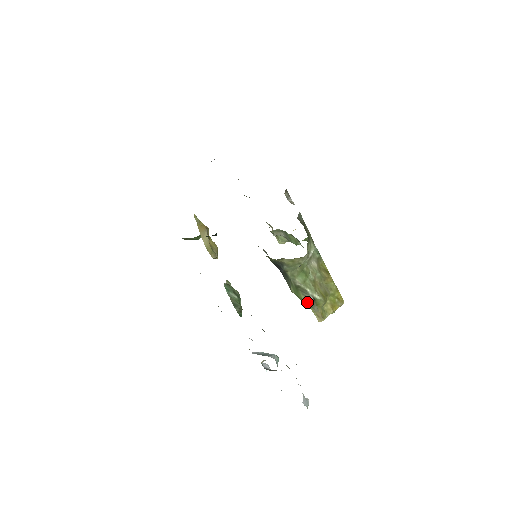
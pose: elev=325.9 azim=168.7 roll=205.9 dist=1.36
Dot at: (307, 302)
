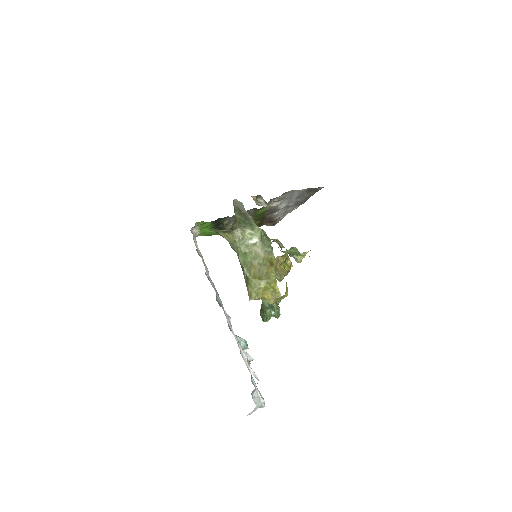
Dot at: (245, 281)
